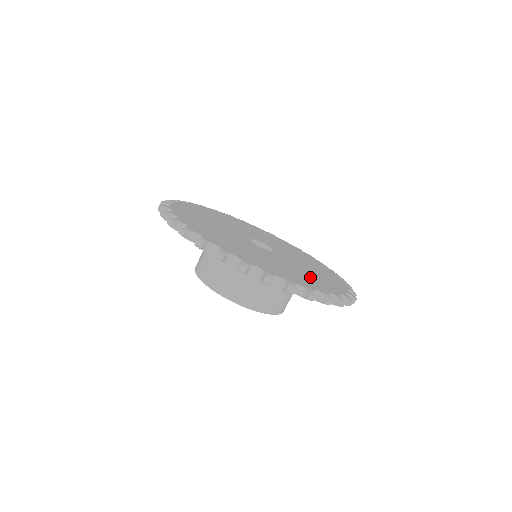
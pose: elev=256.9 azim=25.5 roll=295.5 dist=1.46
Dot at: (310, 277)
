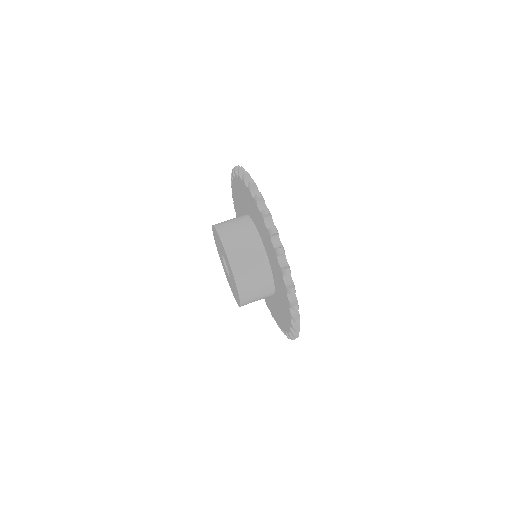
Dot at: occluded
